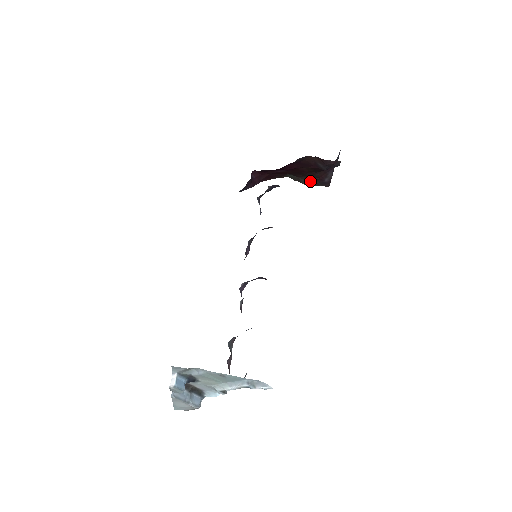
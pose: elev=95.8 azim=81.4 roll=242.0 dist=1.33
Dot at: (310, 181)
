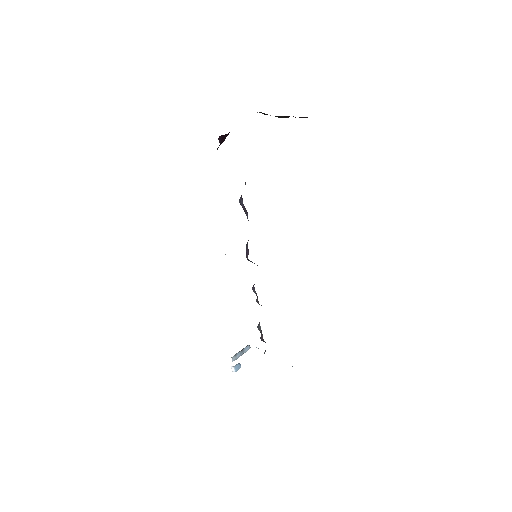
Dot at: (285, 117)
